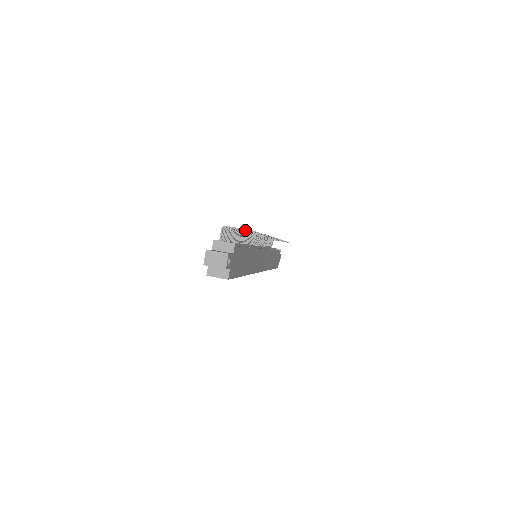
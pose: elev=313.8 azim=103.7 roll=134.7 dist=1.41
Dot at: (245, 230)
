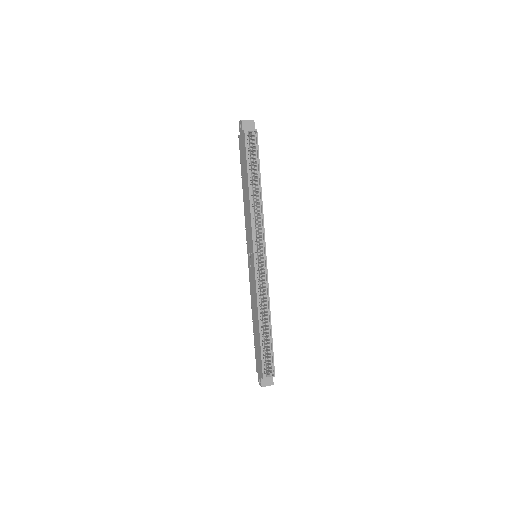
Dot at: occluded
